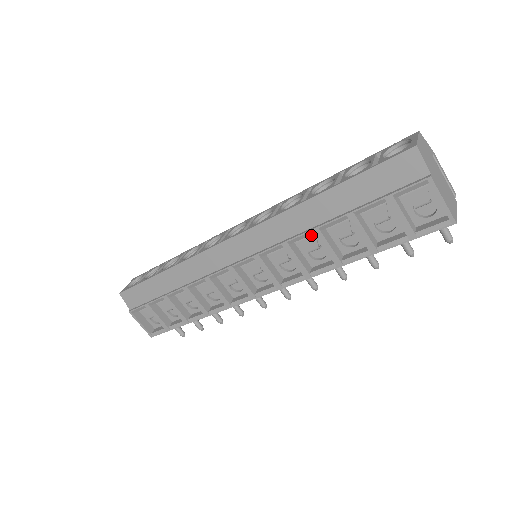
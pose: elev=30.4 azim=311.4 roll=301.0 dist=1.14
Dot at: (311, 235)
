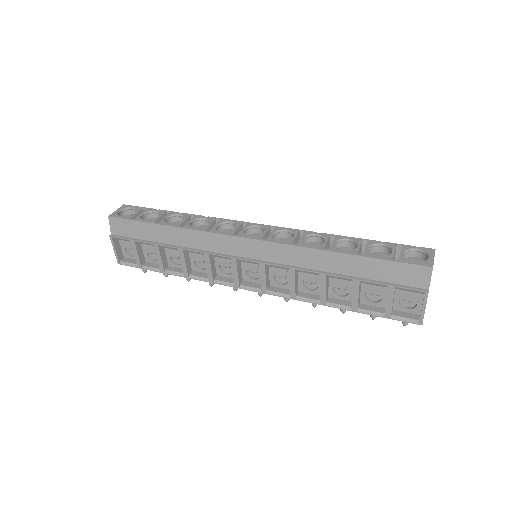
Dot at: occluded
